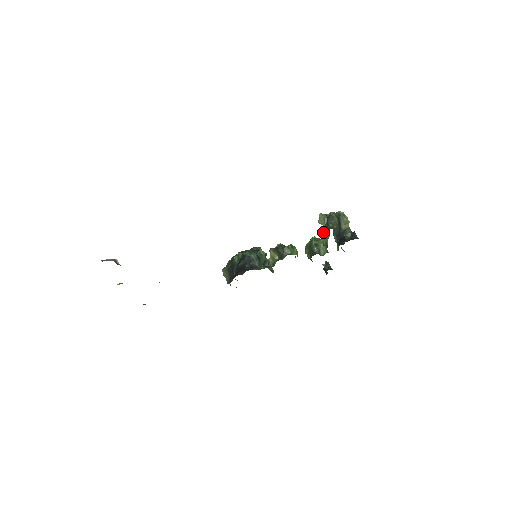
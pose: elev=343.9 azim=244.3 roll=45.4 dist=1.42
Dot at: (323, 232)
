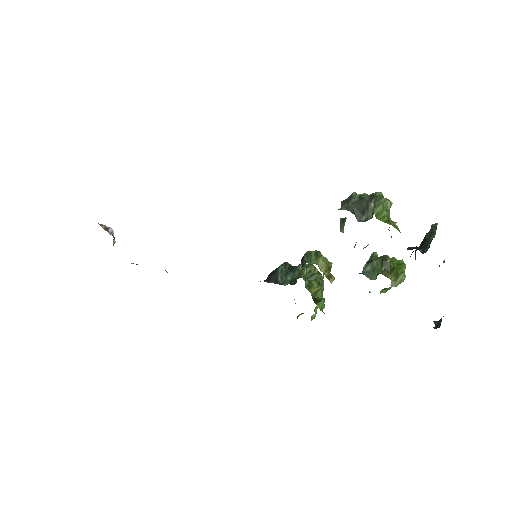
Dot at: (341, 225)
